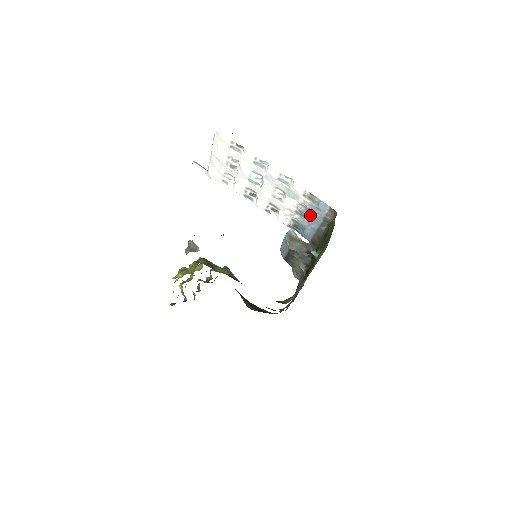
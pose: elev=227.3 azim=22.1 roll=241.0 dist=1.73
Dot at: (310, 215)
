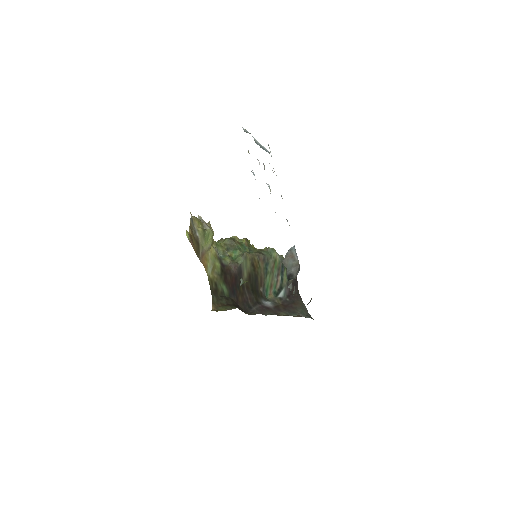
Dot at: occluded
